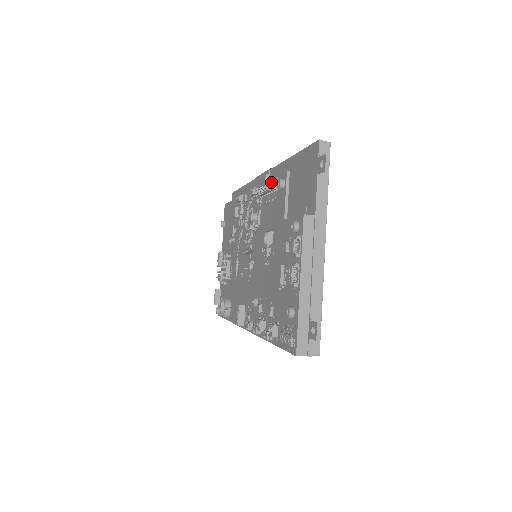
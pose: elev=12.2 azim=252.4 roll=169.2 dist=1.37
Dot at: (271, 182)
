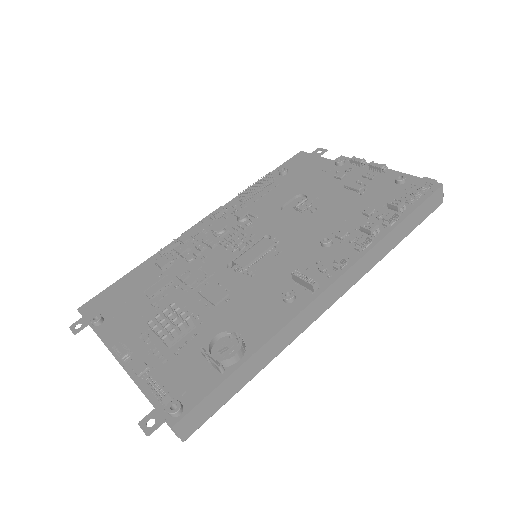
Dot at: occluded
